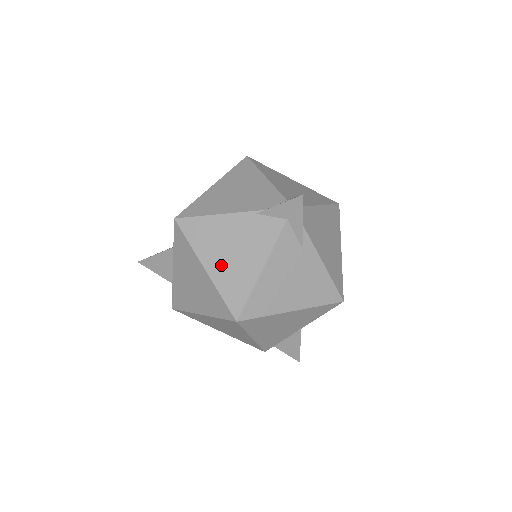
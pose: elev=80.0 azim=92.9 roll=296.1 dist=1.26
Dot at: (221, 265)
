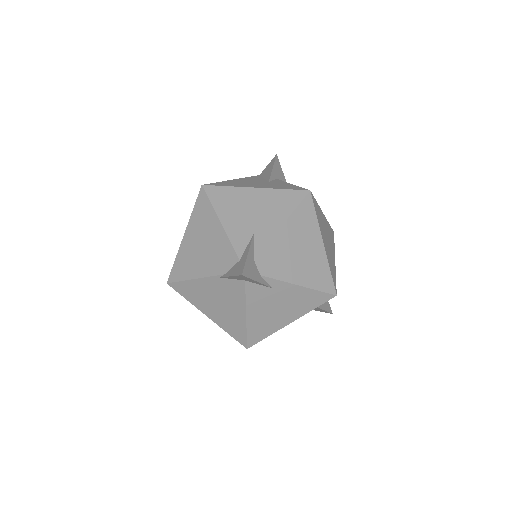
Dot at: (216, 314)
